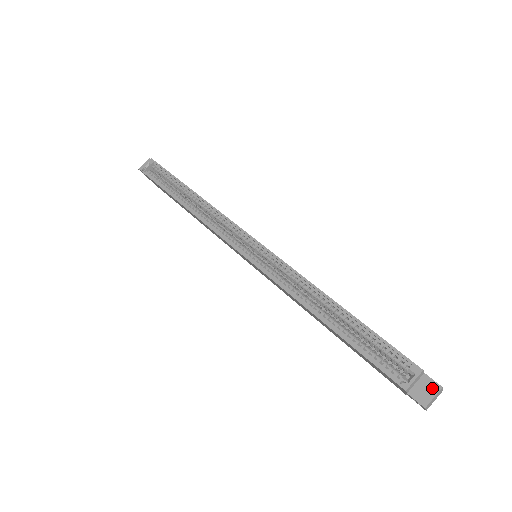
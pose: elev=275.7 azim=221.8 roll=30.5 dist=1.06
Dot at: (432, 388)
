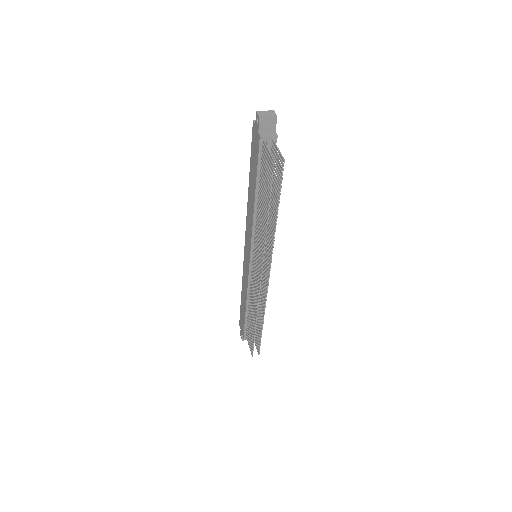
Dot at: occluded
